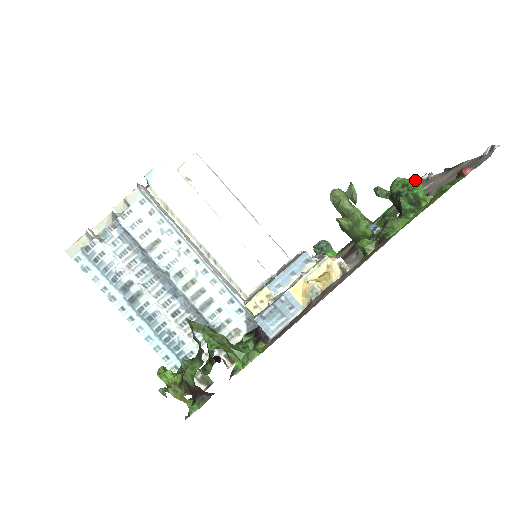
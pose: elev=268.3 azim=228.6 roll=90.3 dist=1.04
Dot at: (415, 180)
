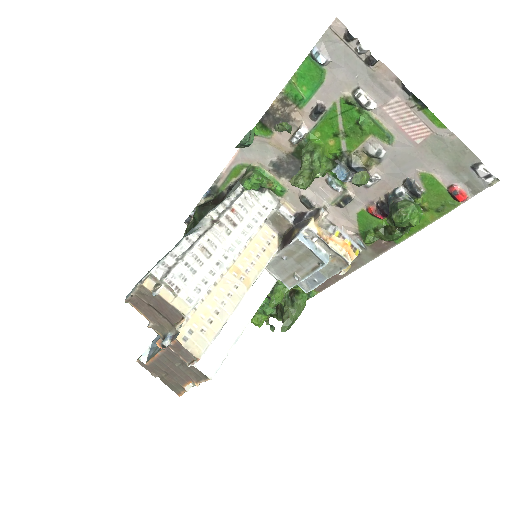
Dot at: (418, 216)
